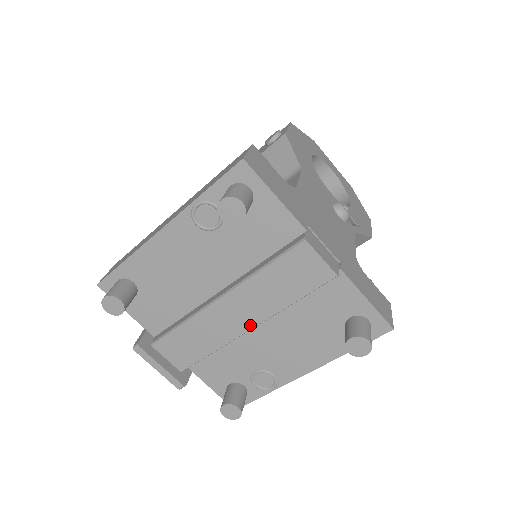
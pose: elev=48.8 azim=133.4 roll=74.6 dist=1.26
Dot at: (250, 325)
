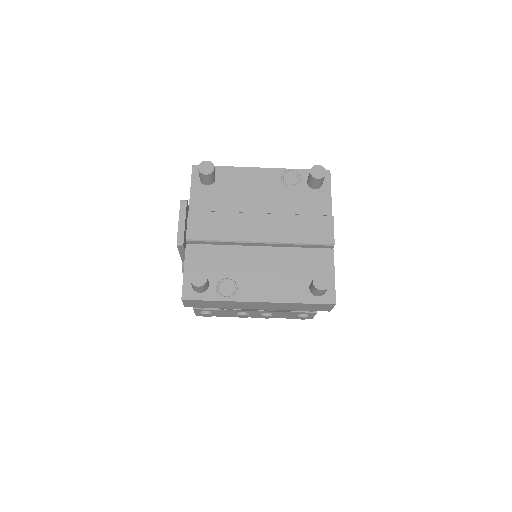
Dot at: (263, 239)
